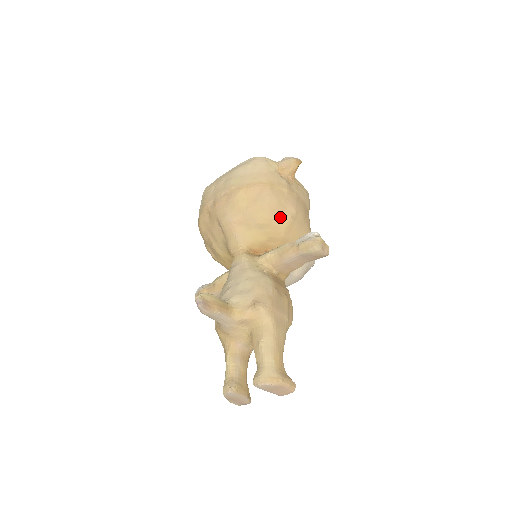
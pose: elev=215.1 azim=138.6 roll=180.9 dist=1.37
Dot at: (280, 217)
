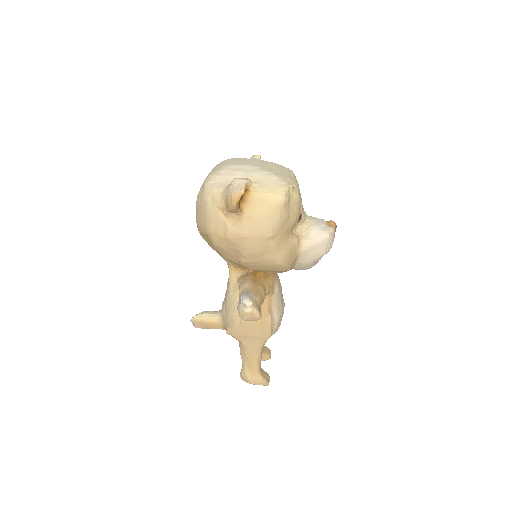
Dot at: (234, 259)
